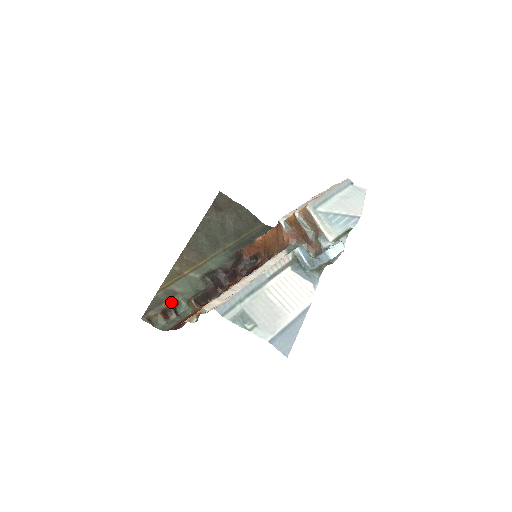
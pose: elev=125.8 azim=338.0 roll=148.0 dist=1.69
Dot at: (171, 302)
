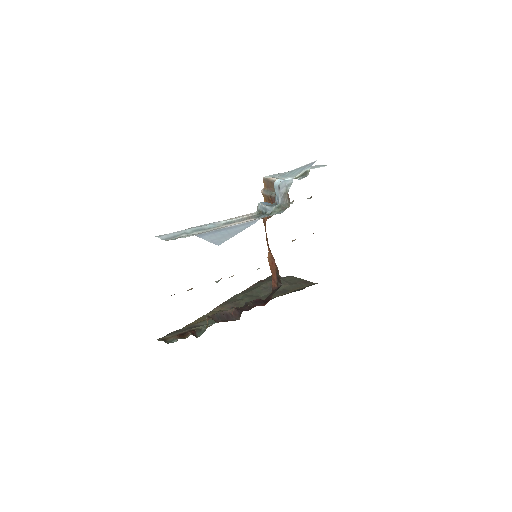
Dot at: (191, 329)
